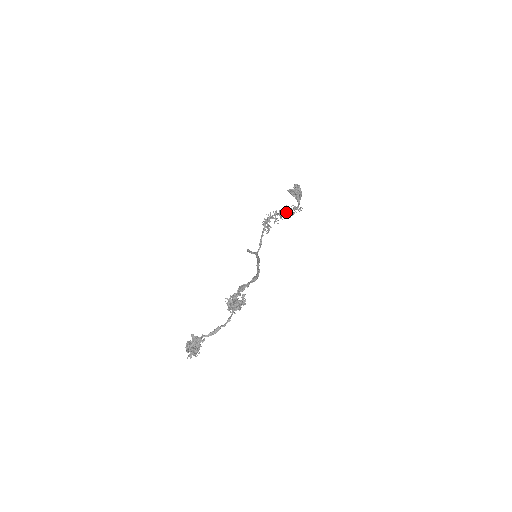
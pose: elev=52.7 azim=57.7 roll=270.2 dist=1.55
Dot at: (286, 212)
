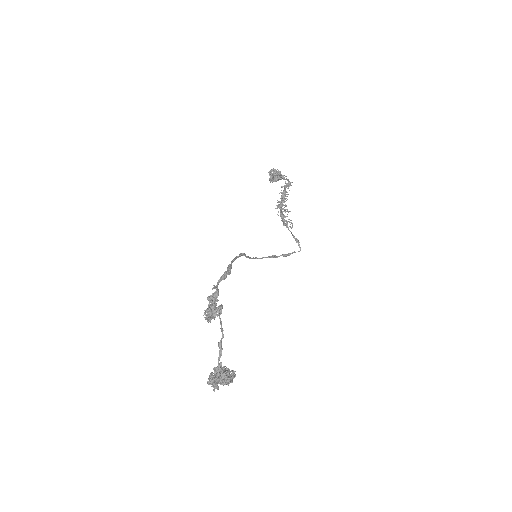
Dot at: (283, 197)
